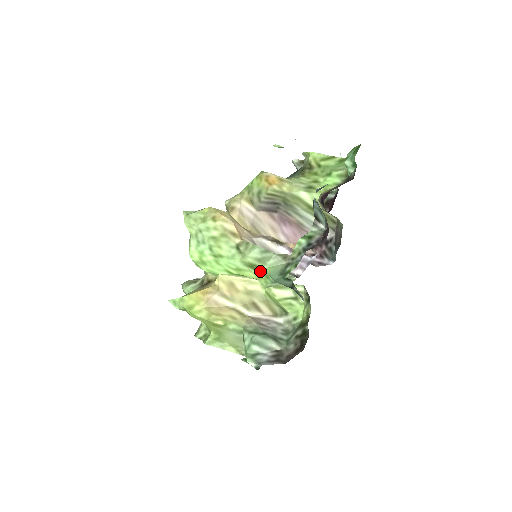
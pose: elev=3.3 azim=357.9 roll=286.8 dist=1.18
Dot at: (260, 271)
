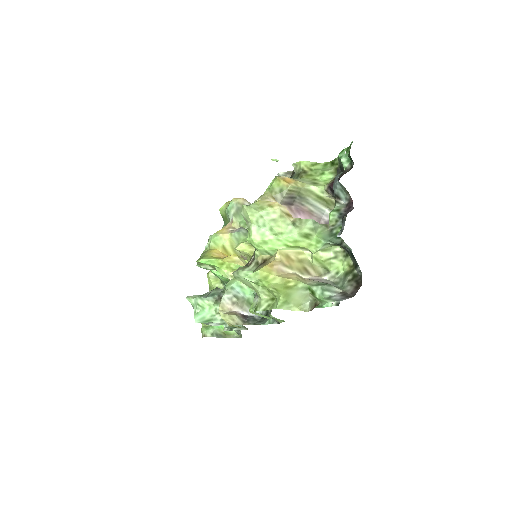
Dot at: (312, 239)
